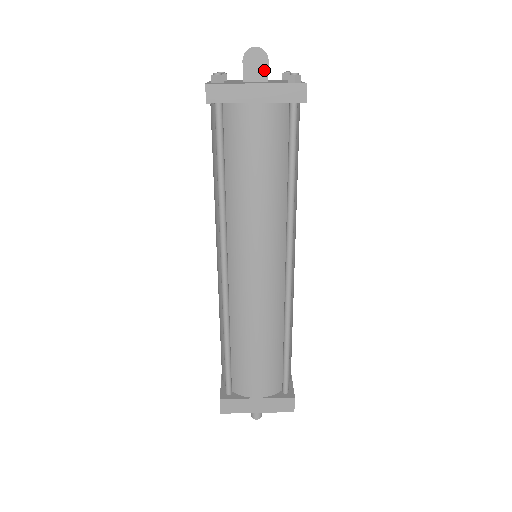
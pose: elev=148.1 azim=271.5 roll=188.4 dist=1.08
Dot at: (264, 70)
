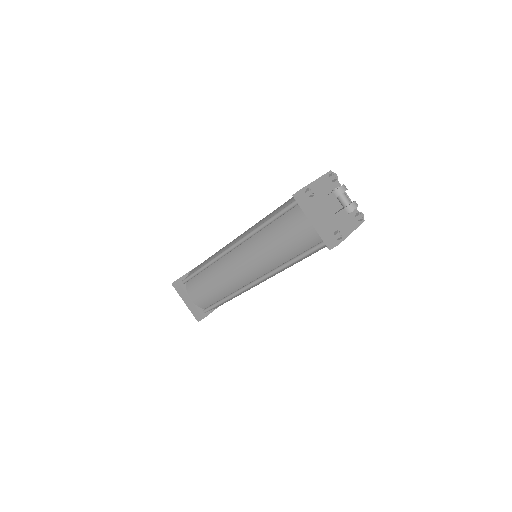
Dot at: occluded
